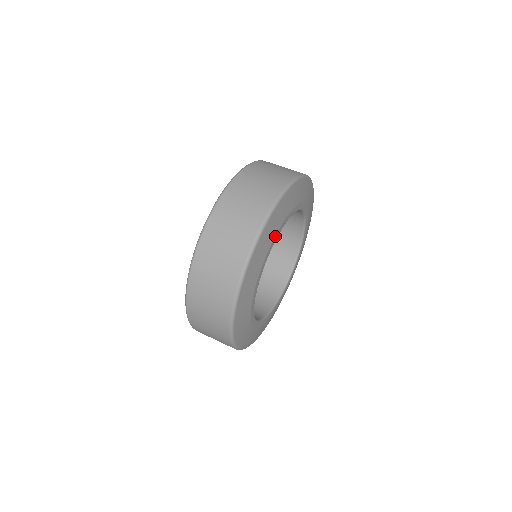
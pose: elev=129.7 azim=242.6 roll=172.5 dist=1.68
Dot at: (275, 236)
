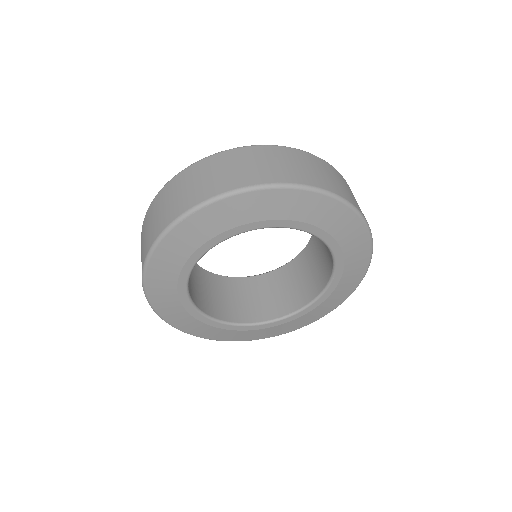
Dot at: (225, 232)
